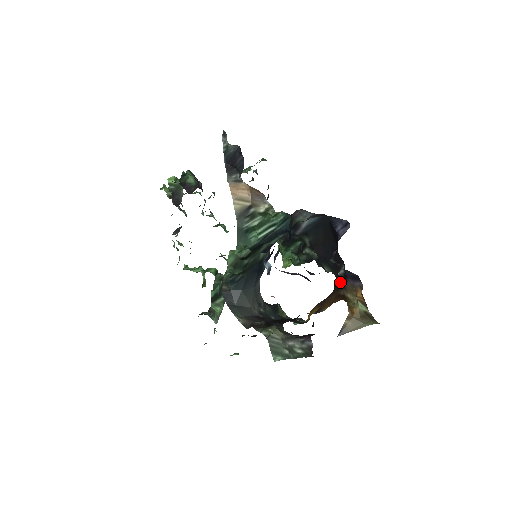
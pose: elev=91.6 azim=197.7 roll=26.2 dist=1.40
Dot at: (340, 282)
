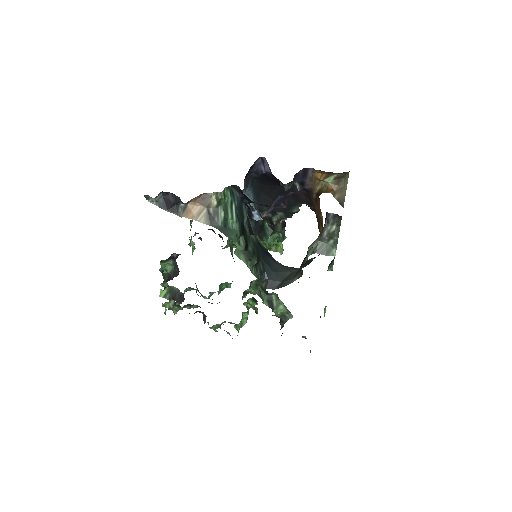
Dot at: (308, 197)
